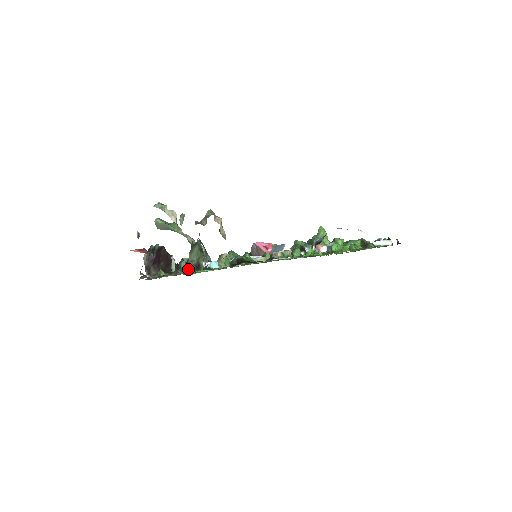
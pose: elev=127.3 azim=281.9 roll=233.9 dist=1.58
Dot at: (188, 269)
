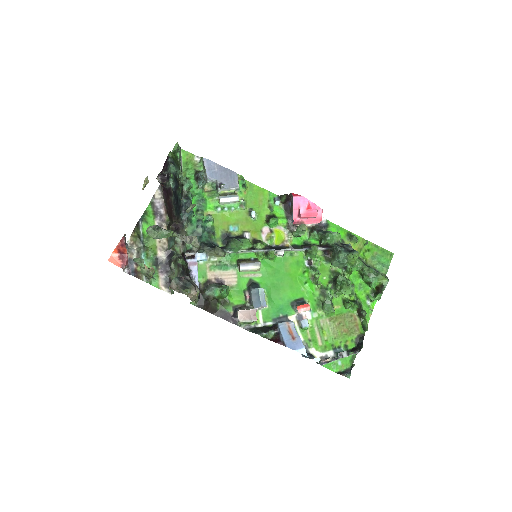
Dot at: (170, 265)
